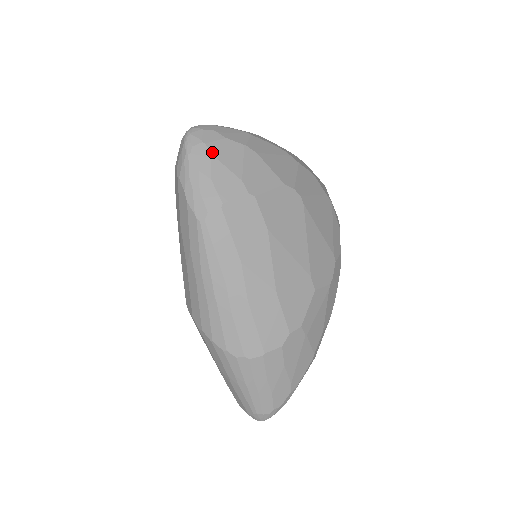
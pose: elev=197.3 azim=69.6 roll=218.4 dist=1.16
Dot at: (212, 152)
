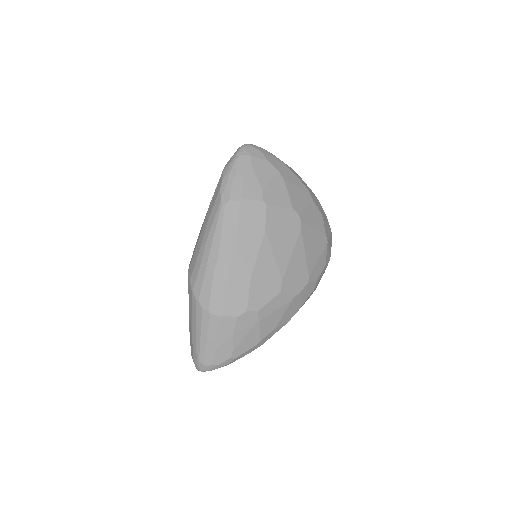
Dot at: (252, 164)
